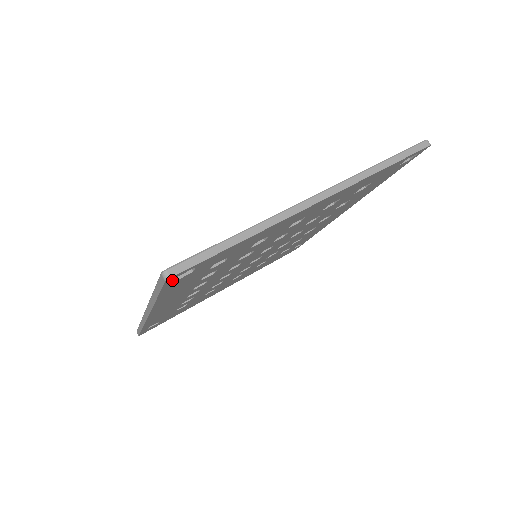
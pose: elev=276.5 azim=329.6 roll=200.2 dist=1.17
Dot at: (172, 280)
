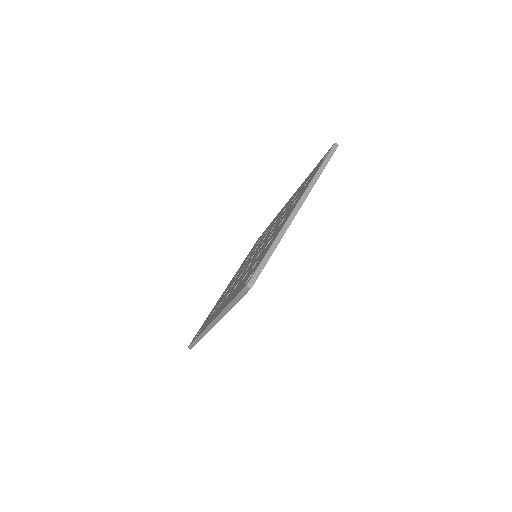
Dot at: occluded
